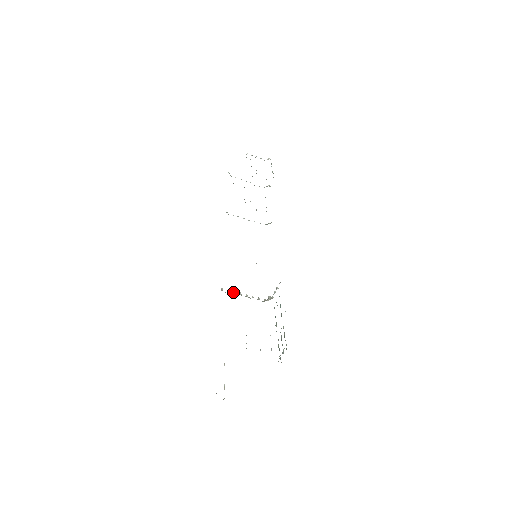
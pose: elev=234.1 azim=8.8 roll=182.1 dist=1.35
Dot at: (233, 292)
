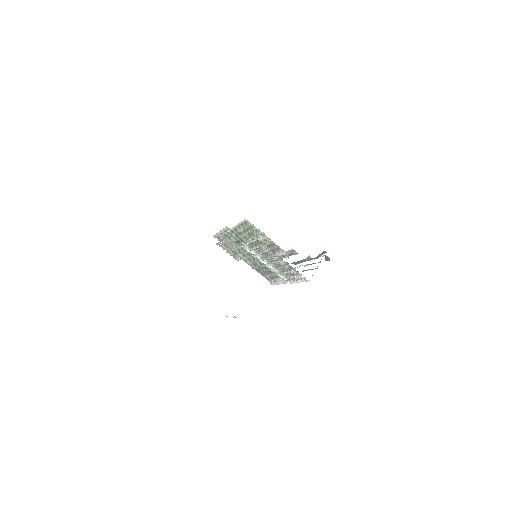
Dot at: occluded
